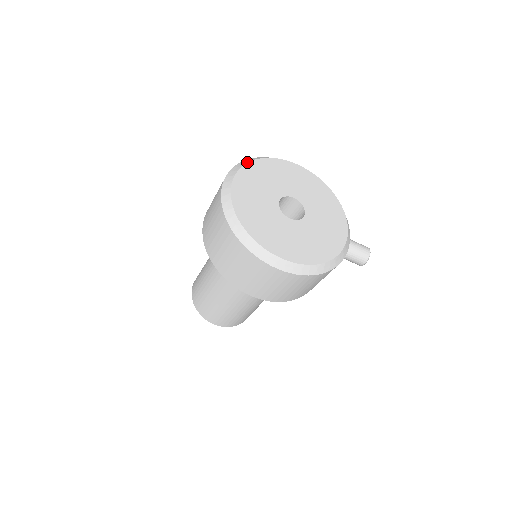
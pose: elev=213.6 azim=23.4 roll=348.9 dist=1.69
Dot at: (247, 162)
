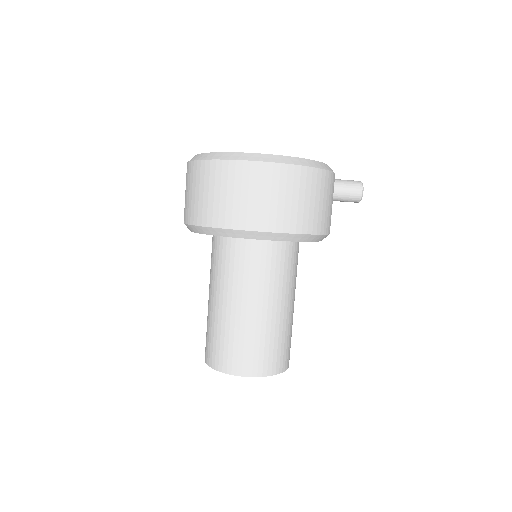
Dot at: occluded
